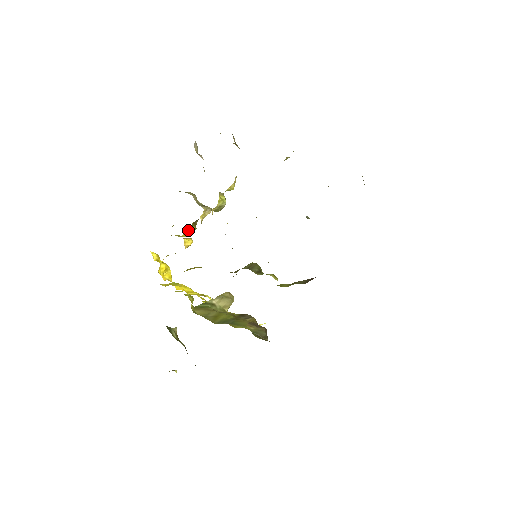
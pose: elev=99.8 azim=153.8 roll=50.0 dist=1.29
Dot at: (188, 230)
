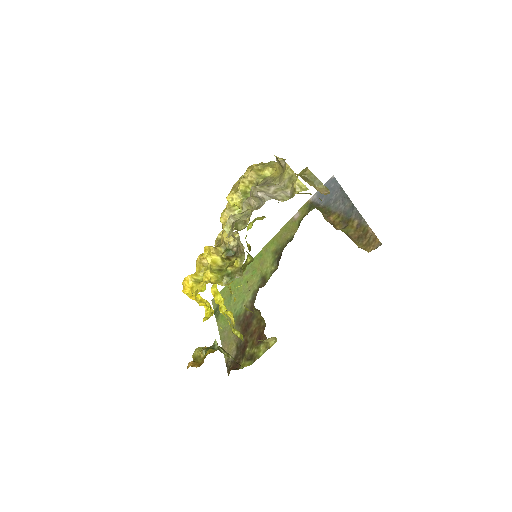
Dot at: (215, 256)
